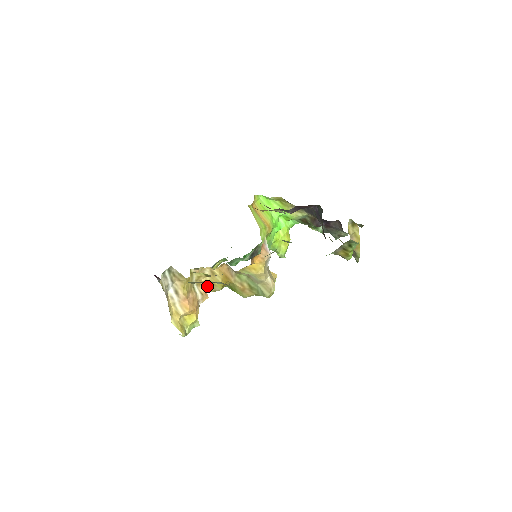
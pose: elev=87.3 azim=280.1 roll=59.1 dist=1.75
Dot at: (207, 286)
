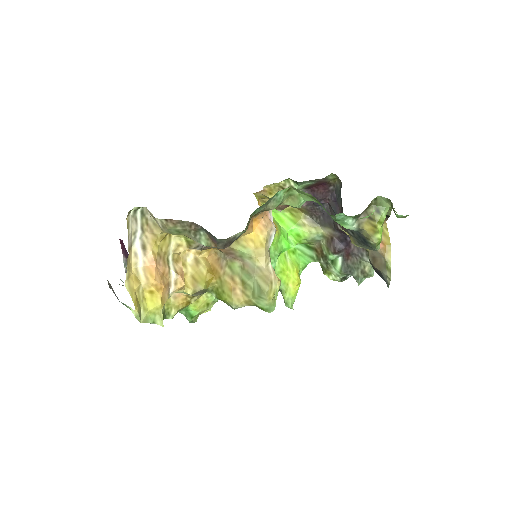
Dot at: (186, 283)
